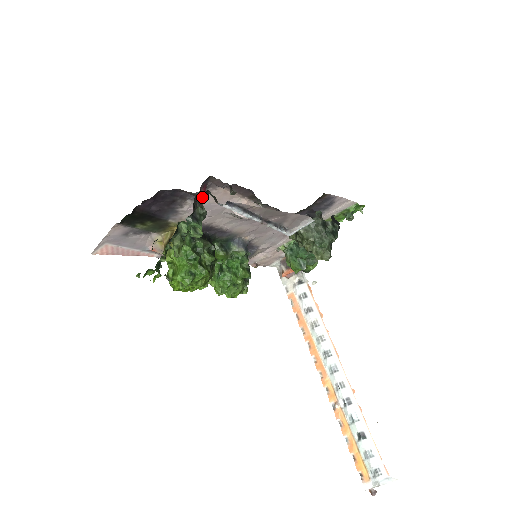
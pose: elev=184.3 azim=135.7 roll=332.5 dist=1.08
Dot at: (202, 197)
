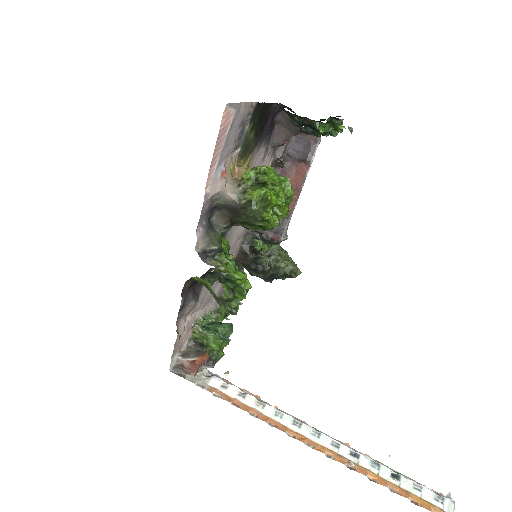
Dot at: occluded
